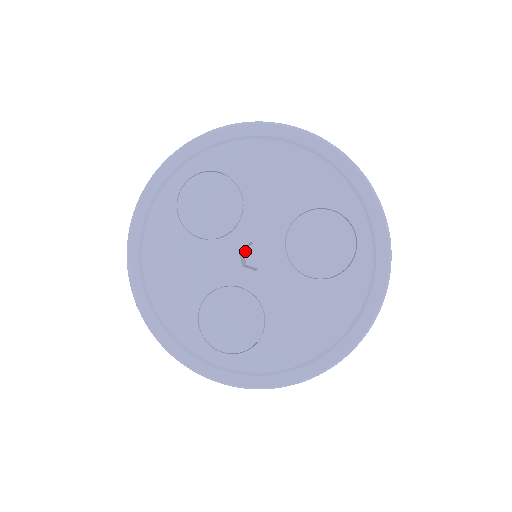
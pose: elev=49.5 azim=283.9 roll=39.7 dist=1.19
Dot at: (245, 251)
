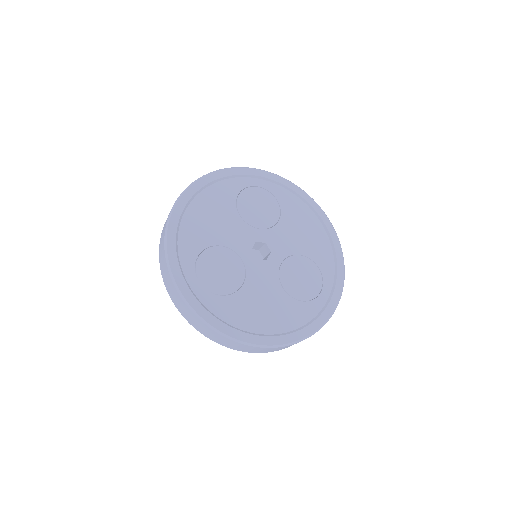
Dot at: occluded
